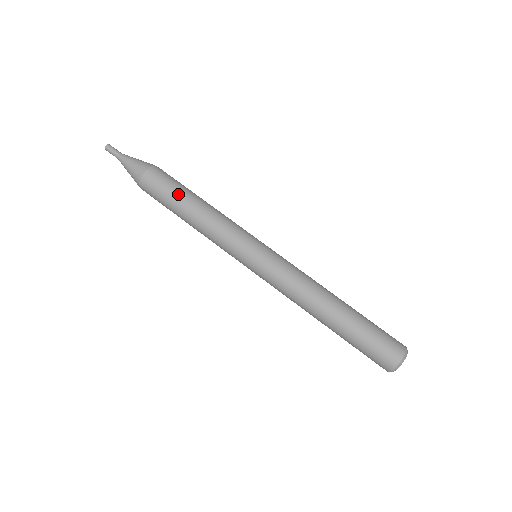
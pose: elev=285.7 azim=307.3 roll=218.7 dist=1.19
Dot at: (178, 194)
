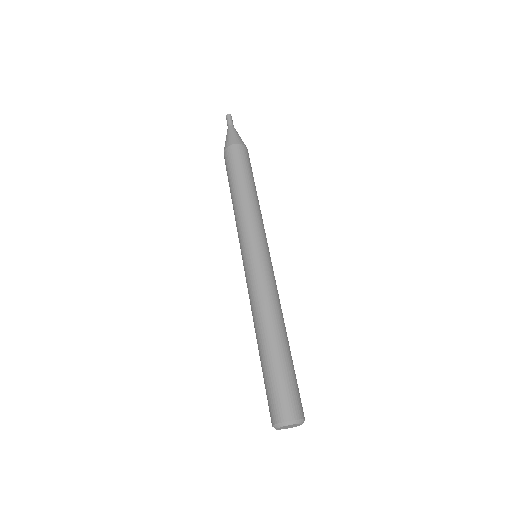
Dot at: (251, 174)
